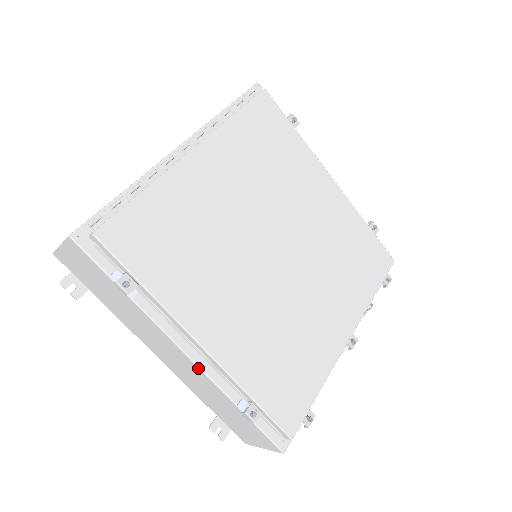
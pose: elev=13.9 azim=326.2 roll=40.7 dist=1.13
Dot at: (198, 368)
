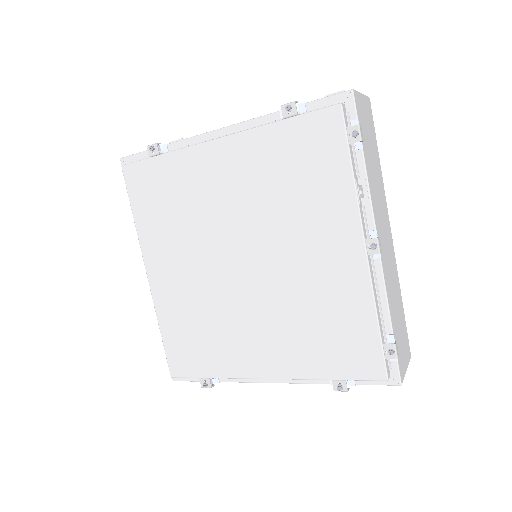
Dot at: occluded
